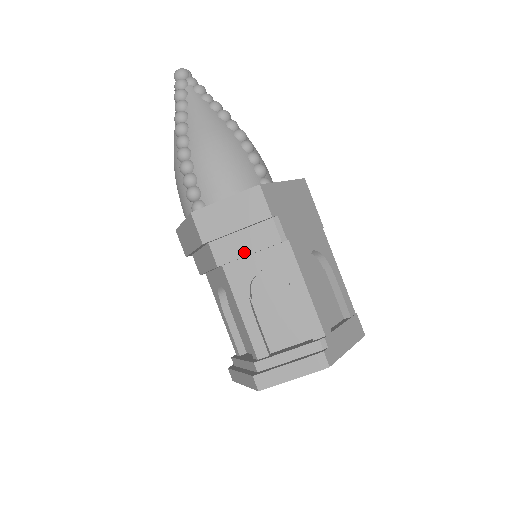
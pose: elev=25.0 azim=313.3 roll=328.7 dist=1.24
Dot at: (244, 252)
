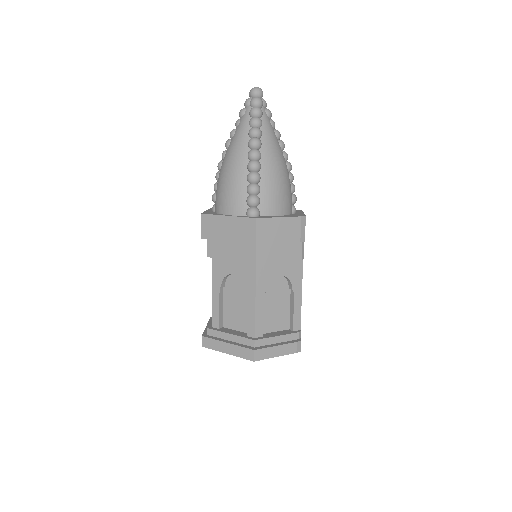
Dot at: (277, 259)
